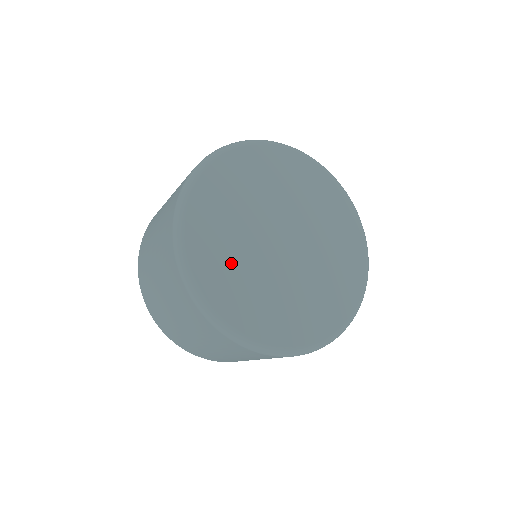
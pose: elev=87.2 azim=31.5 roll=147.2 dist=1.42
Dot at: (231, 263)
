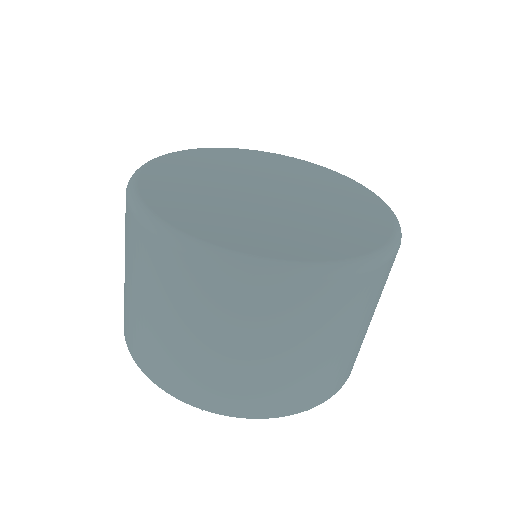
Dot at: (191, 192)
